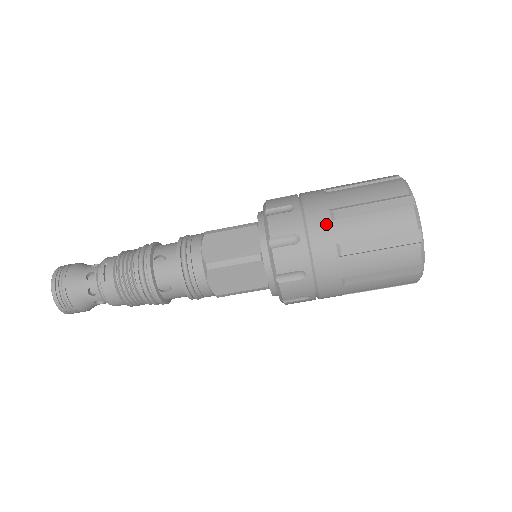
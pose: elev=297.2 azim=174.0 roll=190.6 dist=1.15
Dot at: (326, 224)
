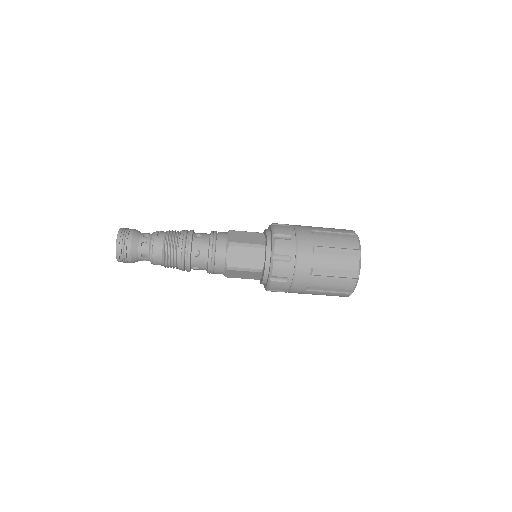
Dot at: (308, 235)
